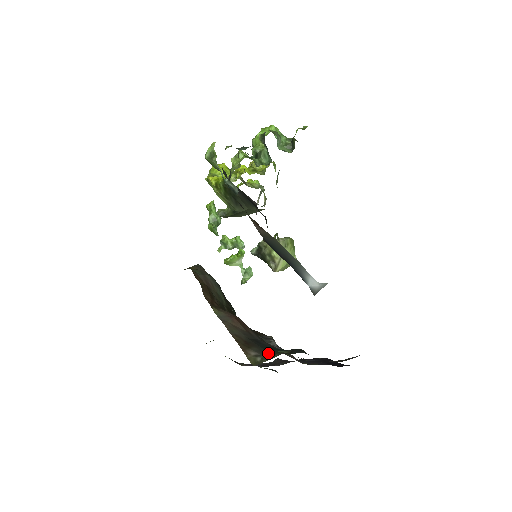
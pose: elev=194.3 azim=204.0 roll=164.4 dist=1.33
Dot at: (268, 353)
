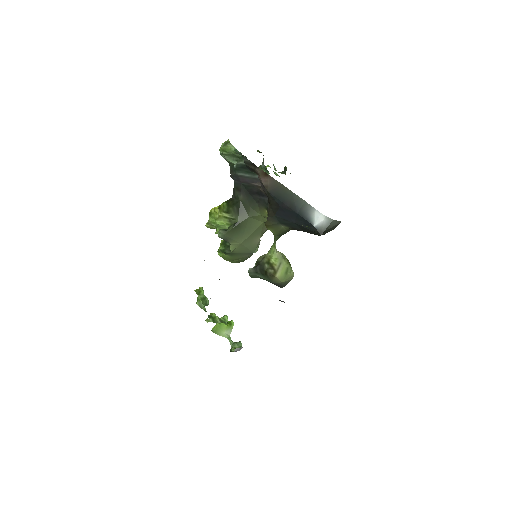
Dot at: occluded
